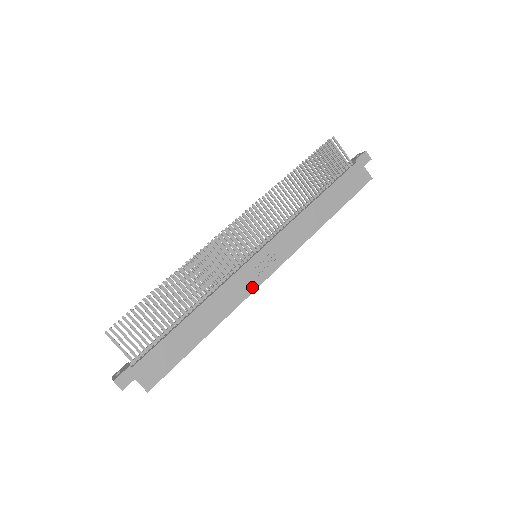
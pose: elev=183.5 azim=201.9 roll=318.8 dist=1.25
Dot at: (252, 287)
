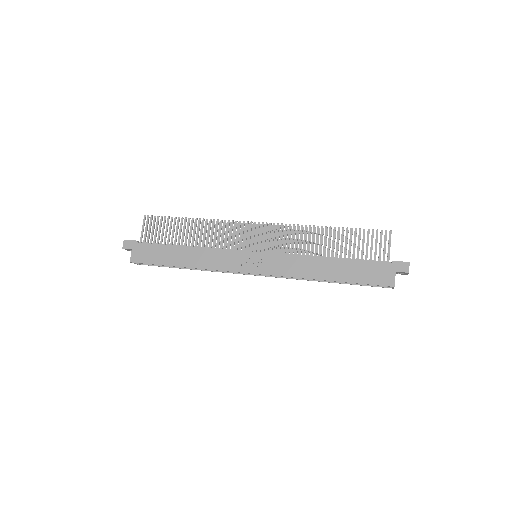
Dot at: (231, 268)
